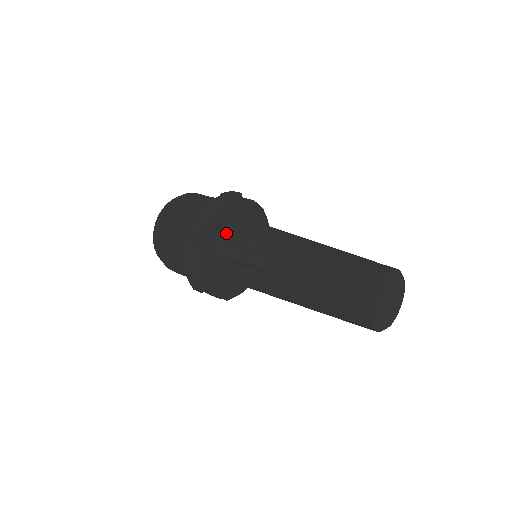
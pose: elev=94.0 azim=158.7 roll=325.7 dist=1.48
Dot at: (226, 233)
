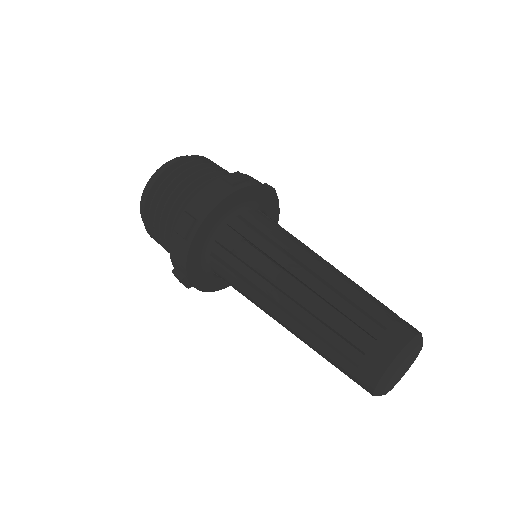
Dot at: (222, 229)
